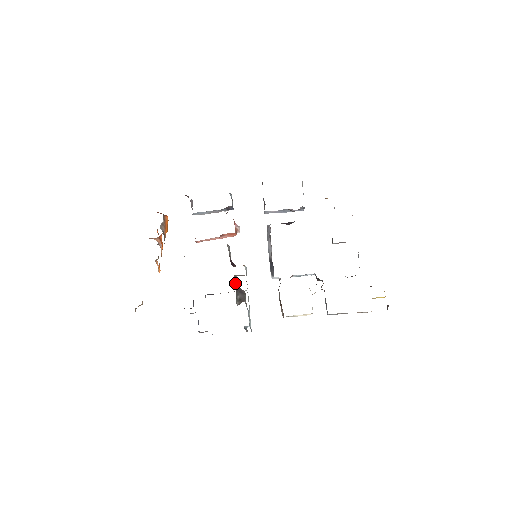
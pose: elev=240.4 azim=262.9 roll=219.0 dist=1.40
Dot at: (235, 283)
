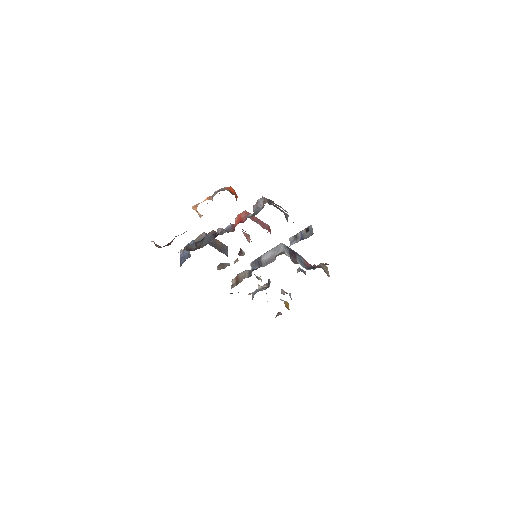
Dot at: occluded
